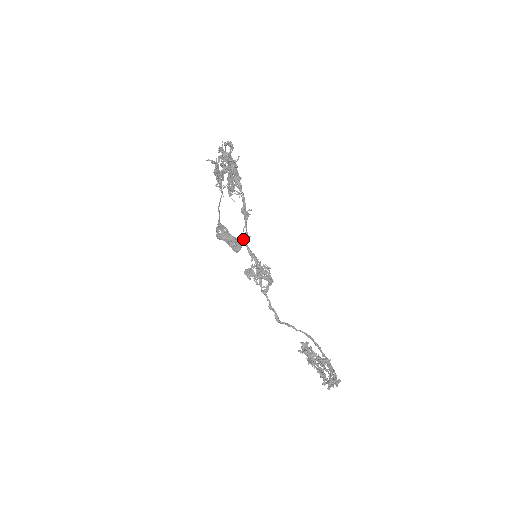
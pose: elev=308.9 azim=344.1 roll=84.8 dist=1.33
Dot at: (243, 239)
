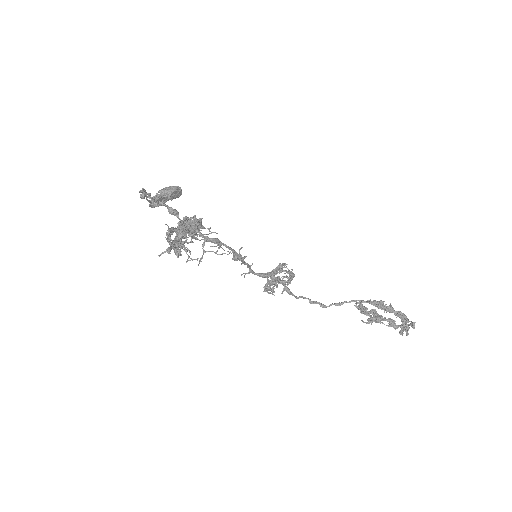
Dot at: (248, 273)
